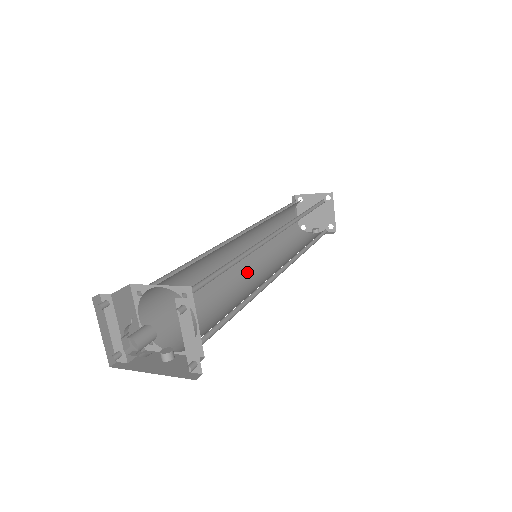
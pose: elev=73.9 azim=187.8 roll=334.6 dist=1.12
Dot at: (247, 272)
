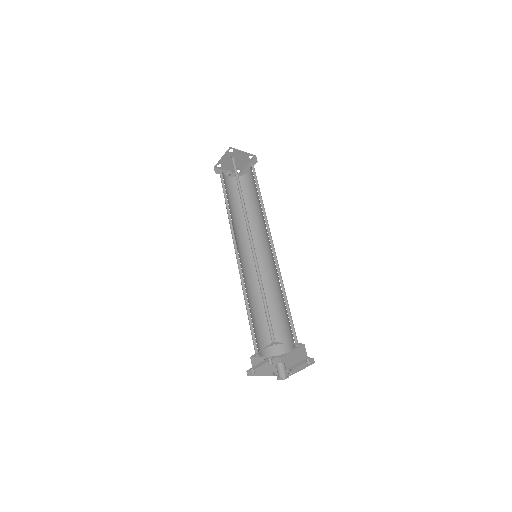
Dot at: (240, 258)
